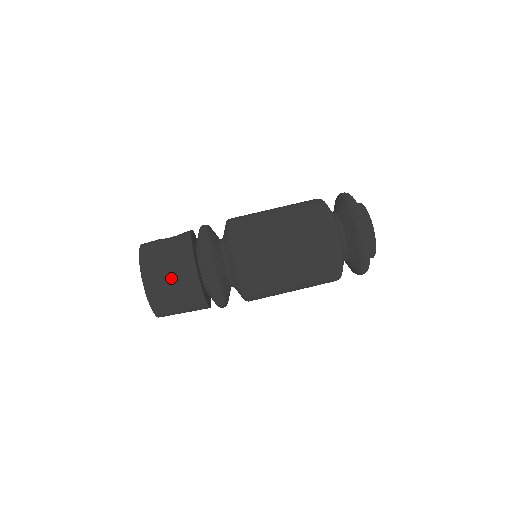
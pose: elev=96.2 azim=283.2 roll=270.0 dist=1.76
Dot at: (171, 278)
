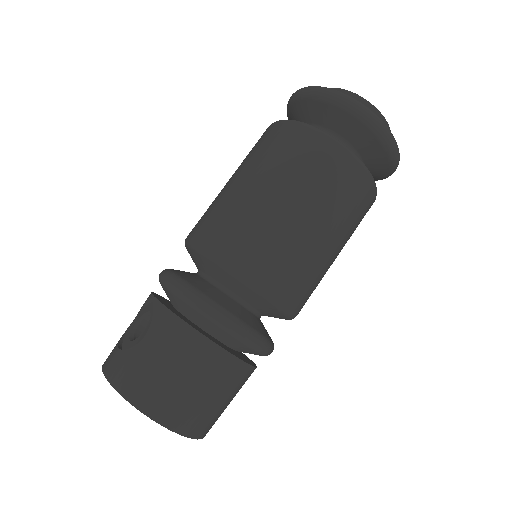
Dot at: (208, 394)
